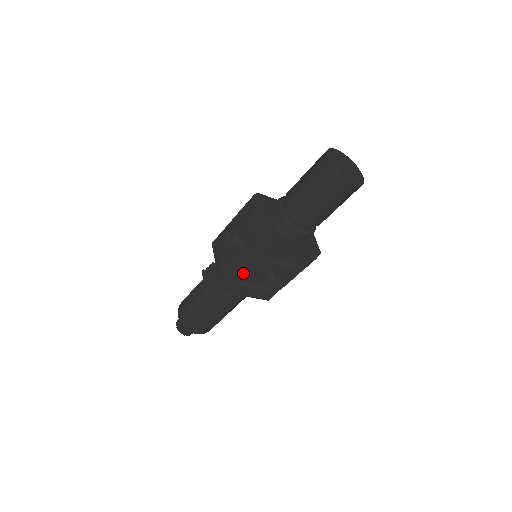
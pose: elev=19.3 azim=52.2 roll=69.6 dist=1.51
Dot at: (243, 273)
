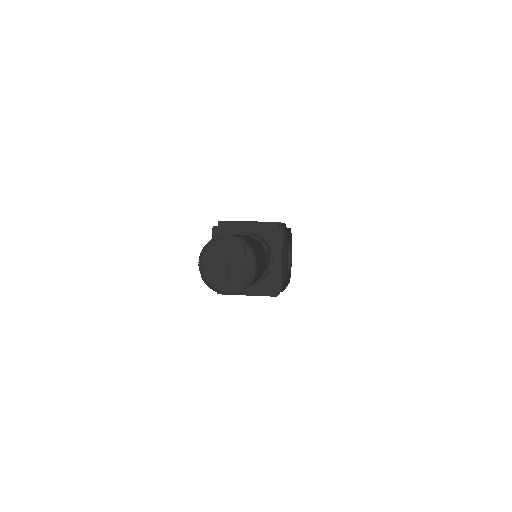
Dot at: occluded
